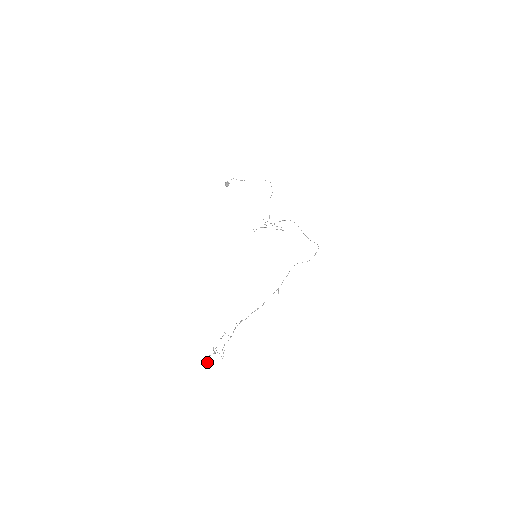
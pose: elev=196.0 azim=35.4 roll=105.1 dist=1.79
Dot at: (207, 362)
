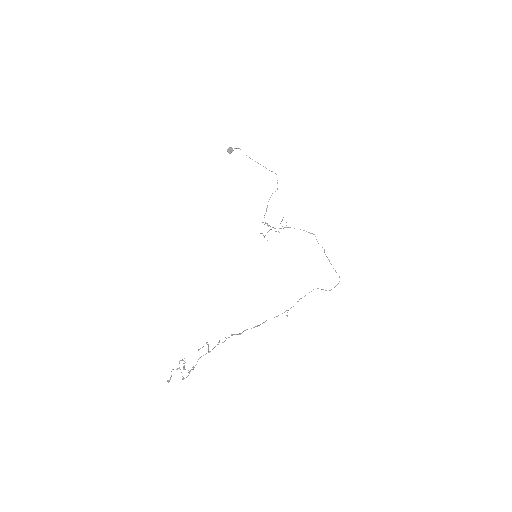
Dot at: occluded
